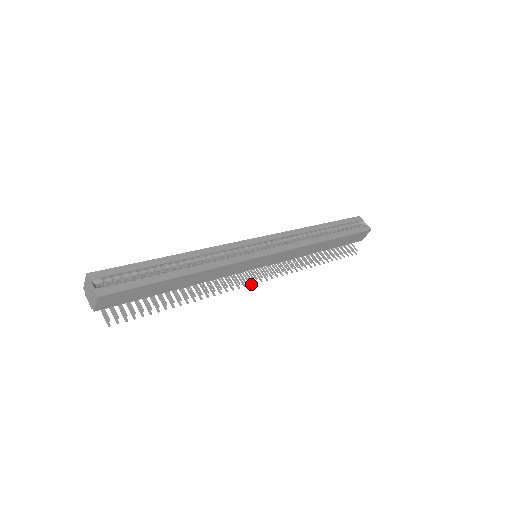
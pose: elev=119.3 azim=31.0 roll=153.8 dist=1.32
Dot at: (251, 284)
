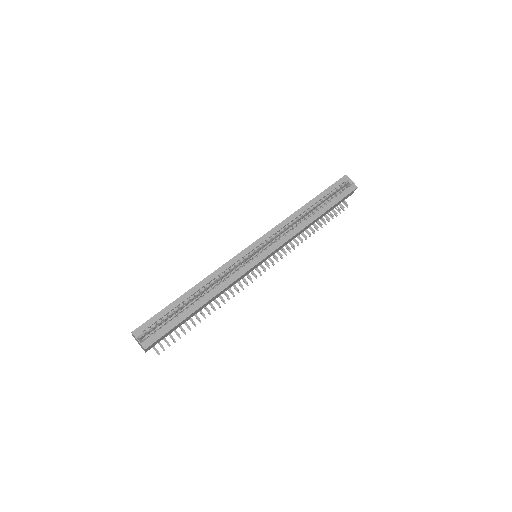
Dot at: occluded
